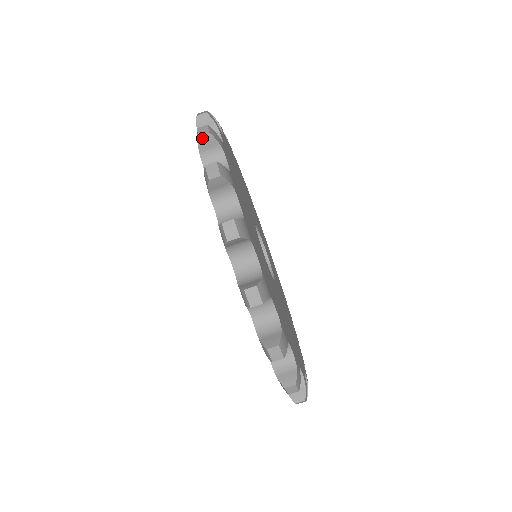
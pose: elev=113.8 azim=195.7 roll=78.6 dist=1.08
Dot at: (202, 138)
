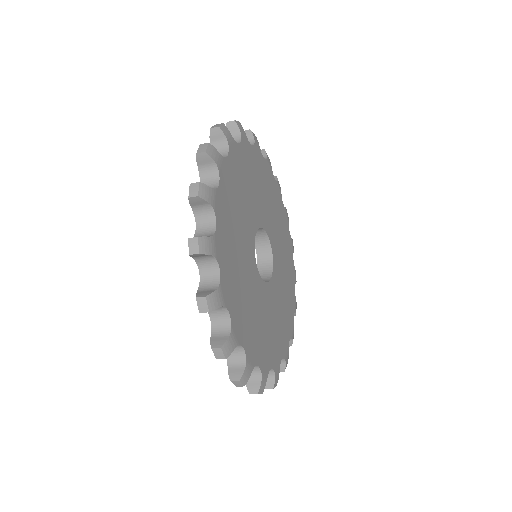
Dot at: (213, 130)
